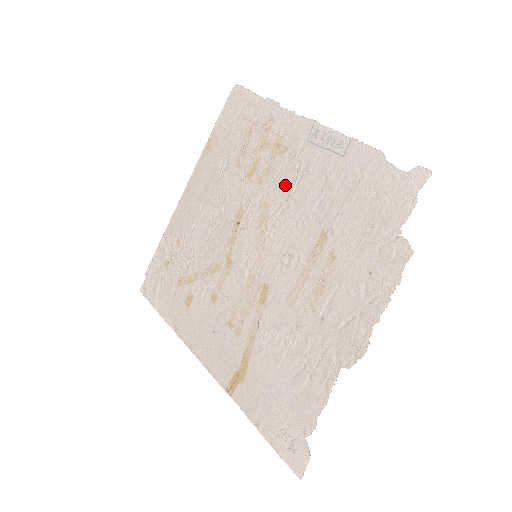
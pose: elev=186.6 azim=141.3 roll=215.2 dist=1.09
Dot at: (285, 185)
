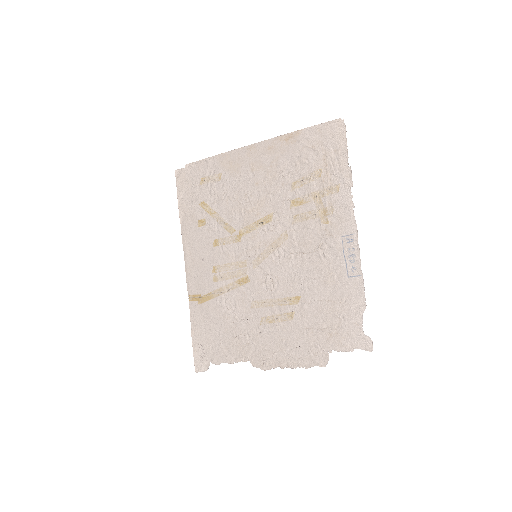
Dot at: (306, 243)
